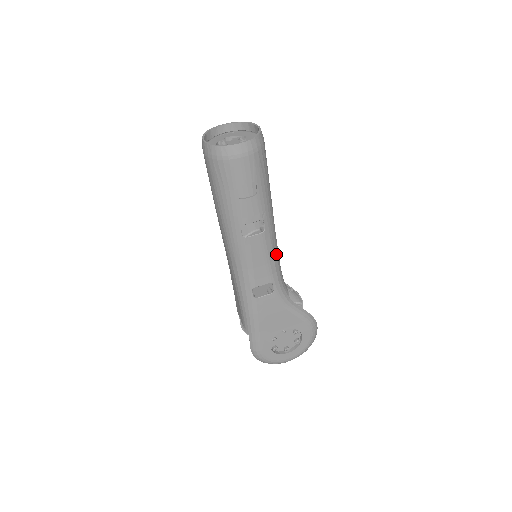
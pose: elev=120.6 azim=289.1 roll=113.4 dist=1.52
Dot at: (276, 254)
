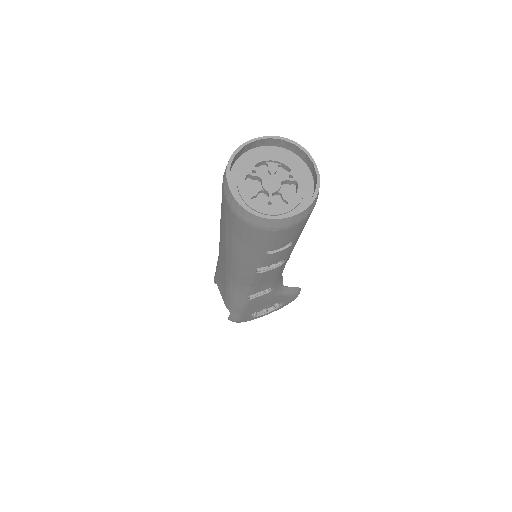
Dot at: occluded
